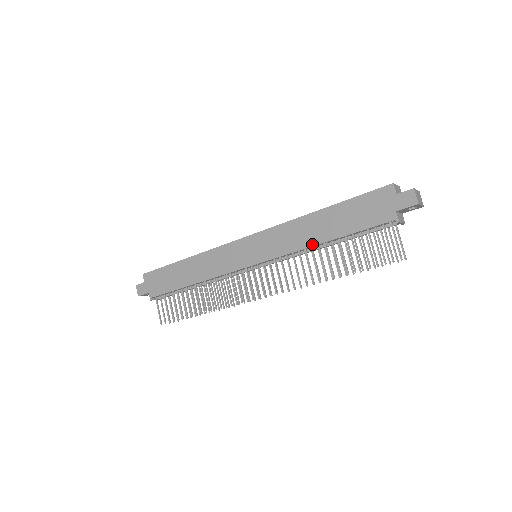
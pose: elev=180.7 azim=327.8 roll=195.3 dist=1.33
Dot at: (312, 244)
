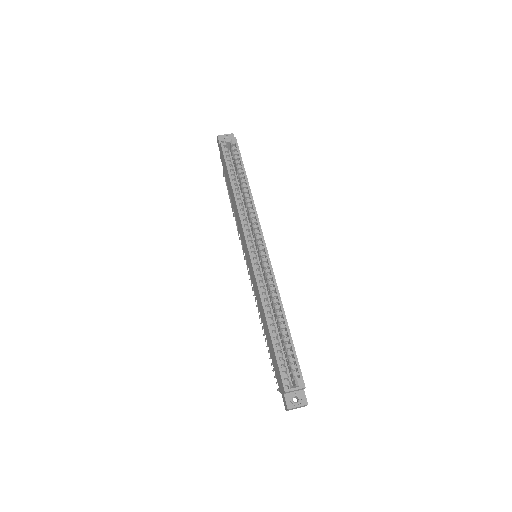
Dot at: (261, 317)
